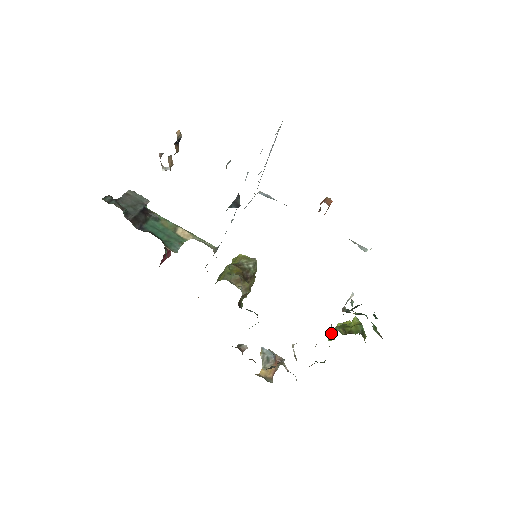
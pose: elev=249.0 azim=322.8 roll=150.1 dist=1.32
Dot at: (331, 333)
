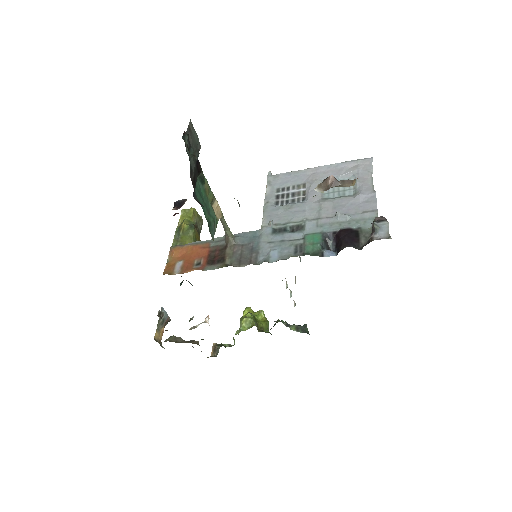
Dot at: (242, 321)
